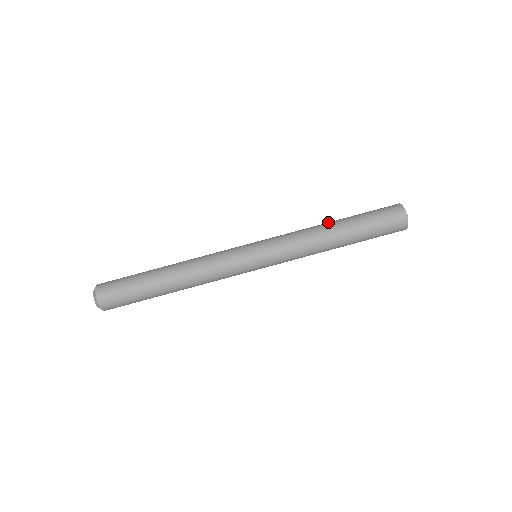
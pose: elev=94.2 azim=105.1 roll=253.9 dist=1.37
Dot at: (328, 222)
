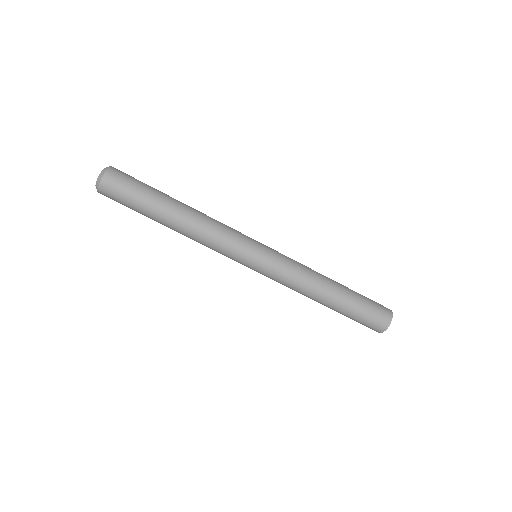
Dot at: (330, 289)
